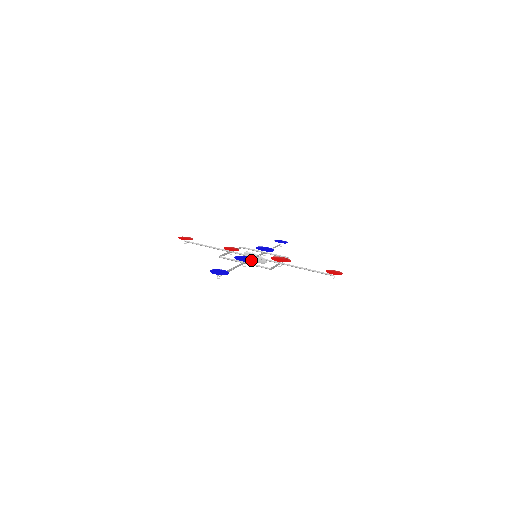
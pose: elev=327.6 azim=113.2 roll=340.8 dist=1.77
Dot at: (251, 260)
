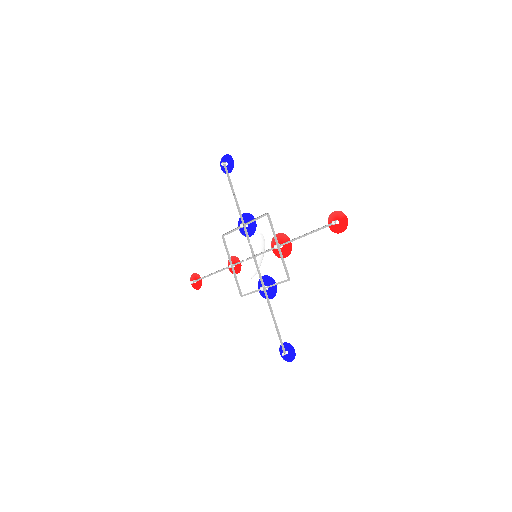
Dot at: (253, 222)
